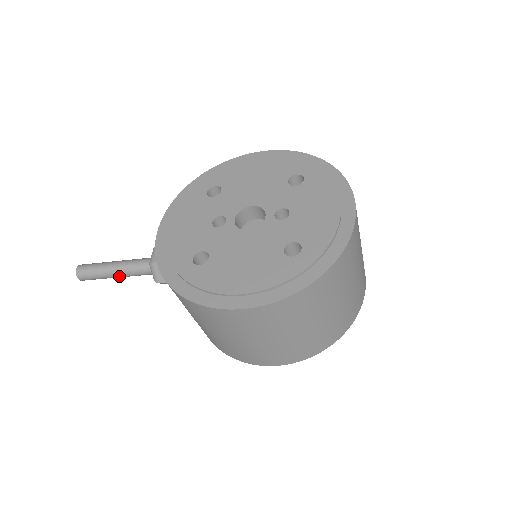
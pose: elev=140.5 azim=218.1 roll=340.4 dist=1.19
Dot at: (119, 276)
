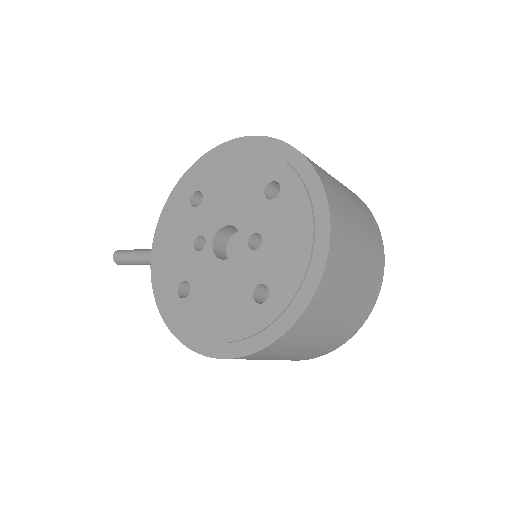
Dot at: occluded
